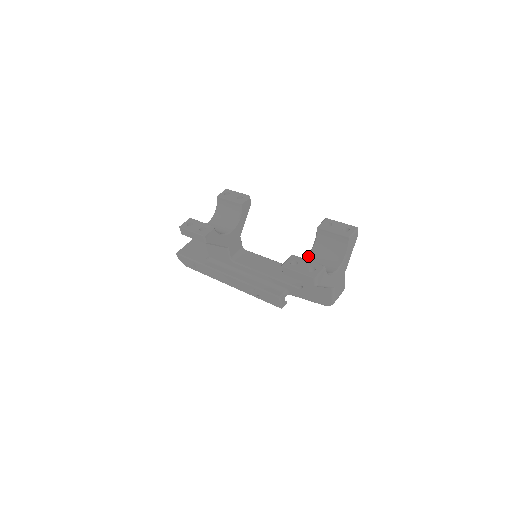
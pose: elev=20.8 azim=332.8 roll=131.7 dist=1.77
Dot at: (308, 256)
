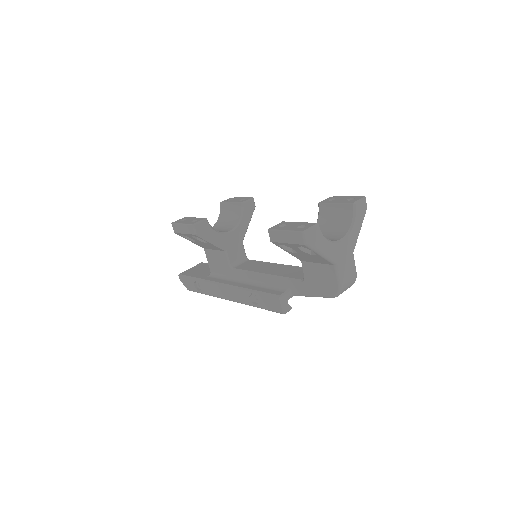
Dot at: occluded
